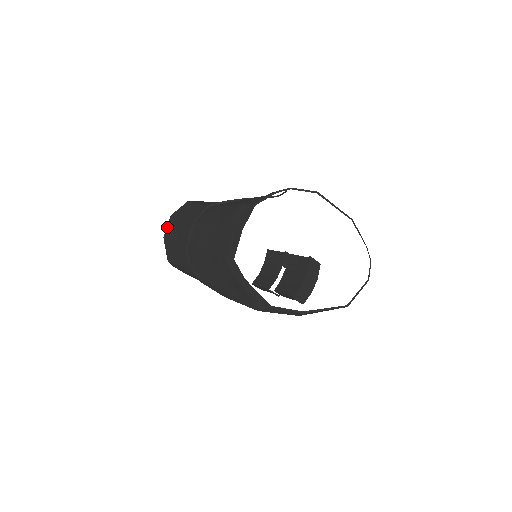
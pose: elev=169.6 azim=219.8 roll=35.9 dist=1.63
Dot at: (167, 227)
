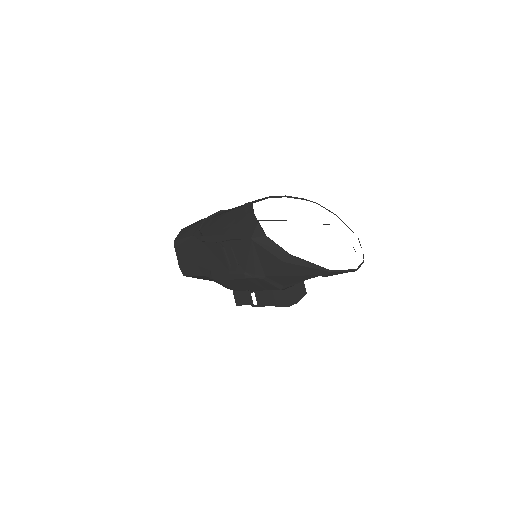
Dot at: occluded
